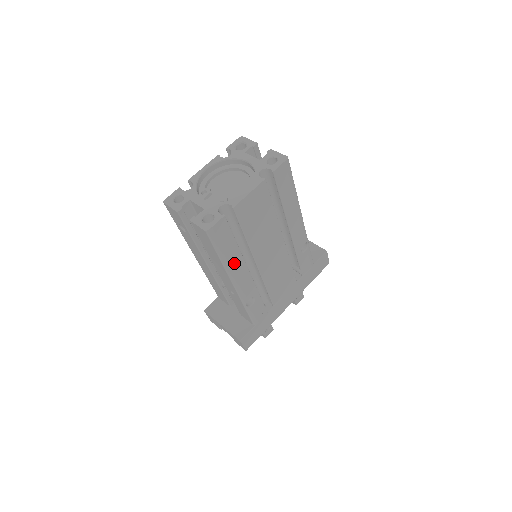
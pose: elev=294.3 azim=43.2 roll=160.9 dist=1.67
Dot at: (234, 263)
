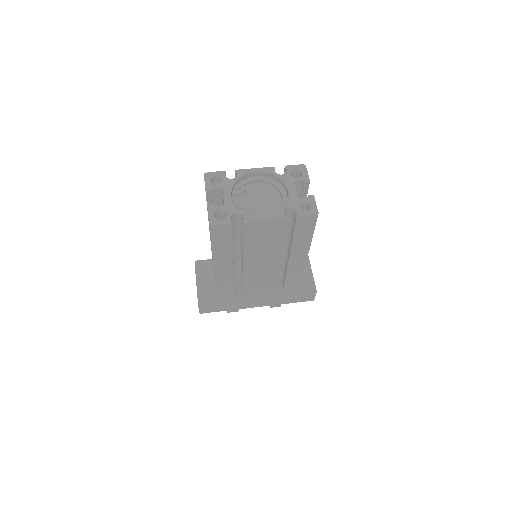
Dot at: (223, 256)
